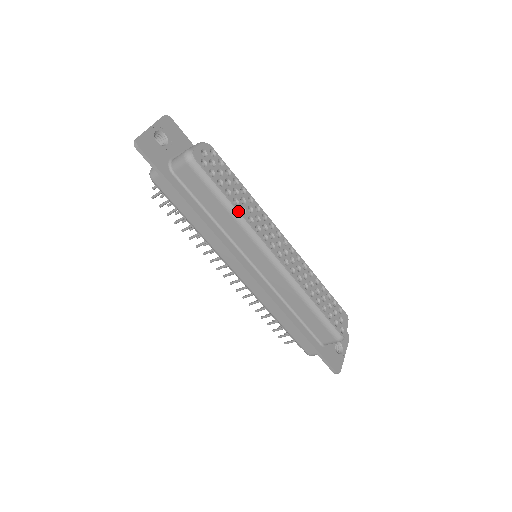
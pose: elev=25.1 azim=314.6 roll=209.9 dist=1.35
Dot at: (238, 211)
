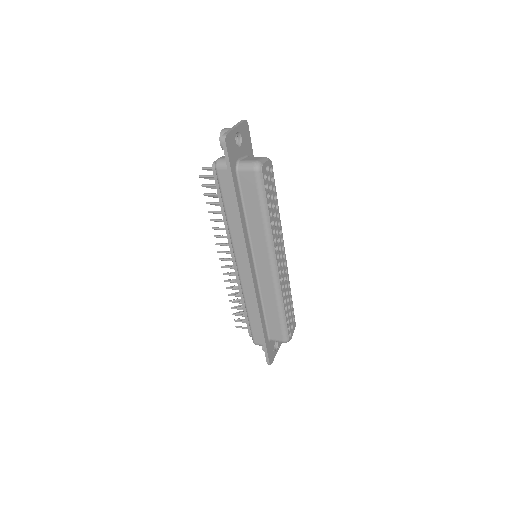
Dot at: (270, 222)
